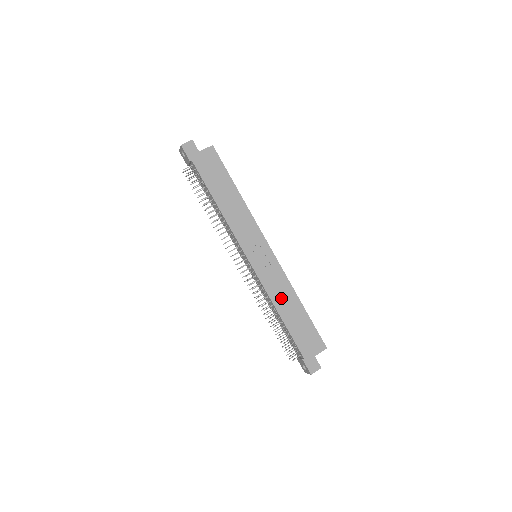
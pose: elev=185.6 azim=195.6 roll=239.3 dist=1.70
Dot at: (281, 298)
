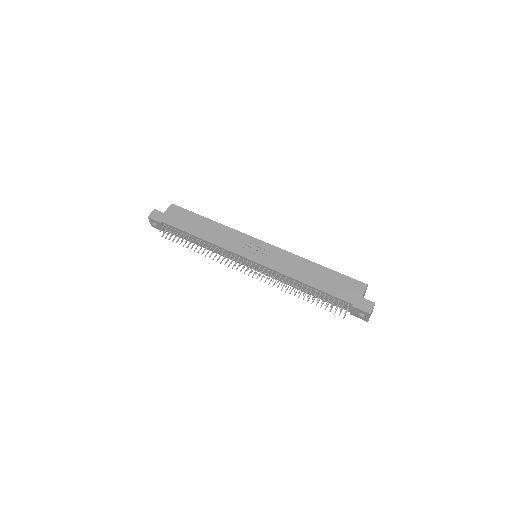
Dot at: (297, 270)
